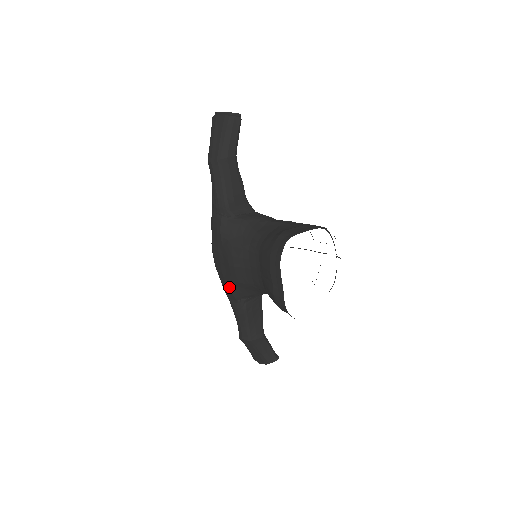
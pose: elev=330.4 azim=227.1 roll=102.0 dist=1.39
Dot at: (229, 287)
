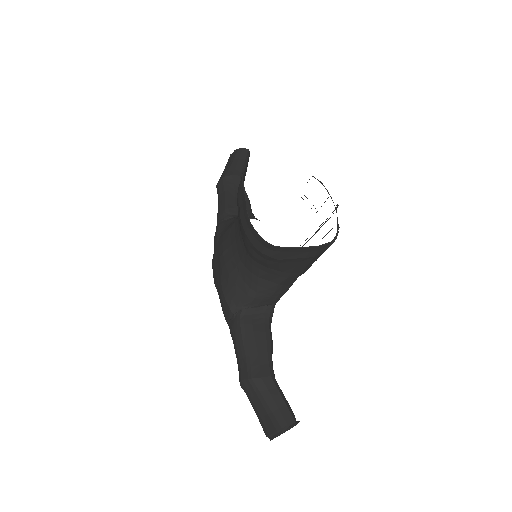
Dot at: (222, 292)
